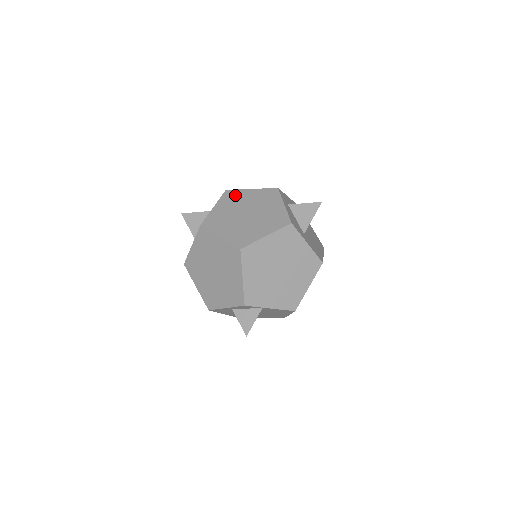
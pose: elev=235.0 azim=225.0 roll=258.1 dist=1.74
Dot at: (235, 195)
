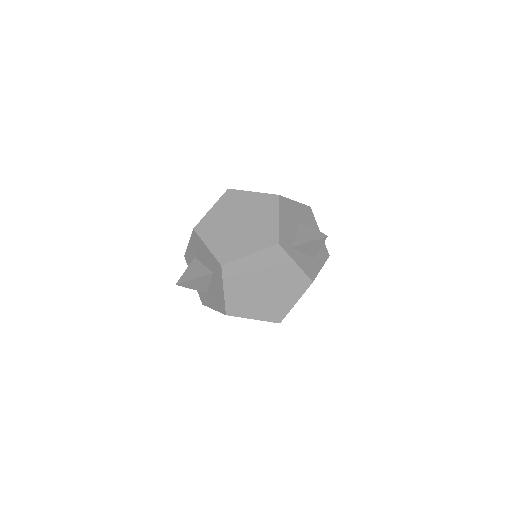
Dot at: (237, 269)
